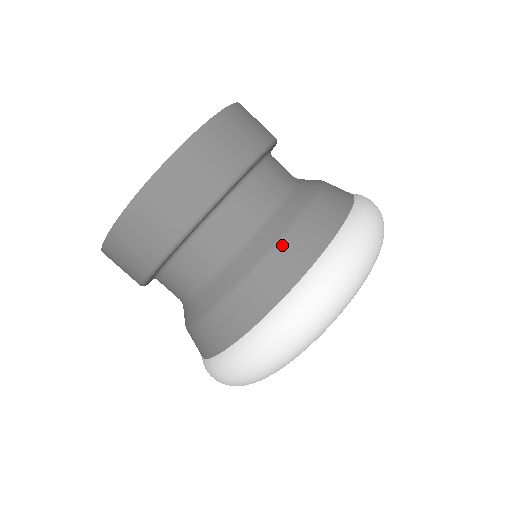
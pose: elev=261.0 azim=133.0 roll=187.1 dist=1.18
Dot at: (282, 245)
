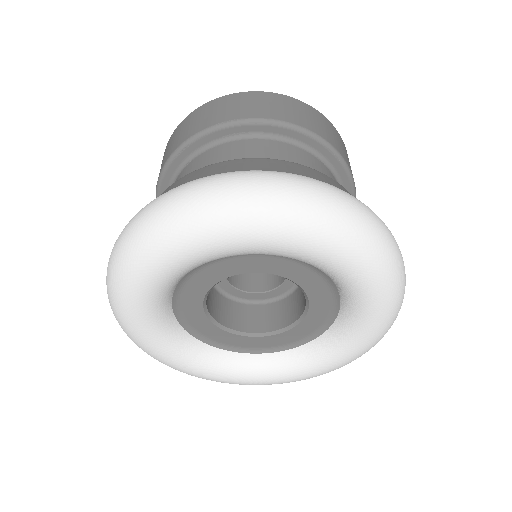
Dot at: (222, 163)
